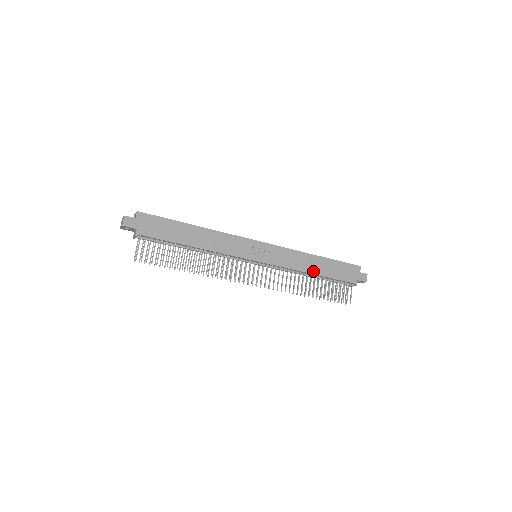
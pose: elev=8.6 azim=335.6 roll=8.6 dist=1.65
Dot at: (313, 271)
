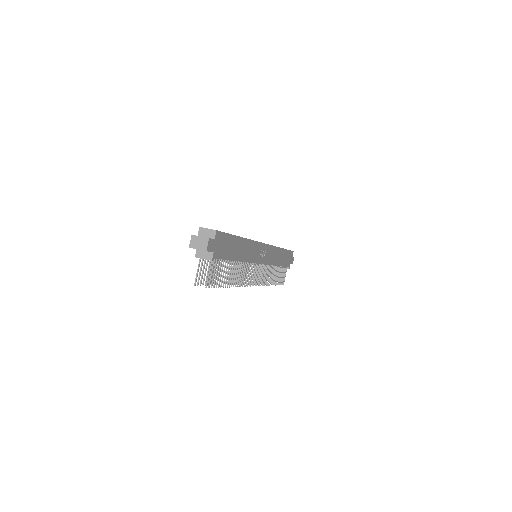
Dot at: (278, 263)
